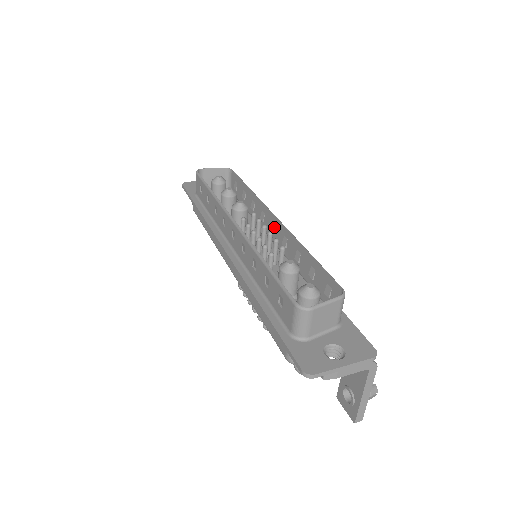
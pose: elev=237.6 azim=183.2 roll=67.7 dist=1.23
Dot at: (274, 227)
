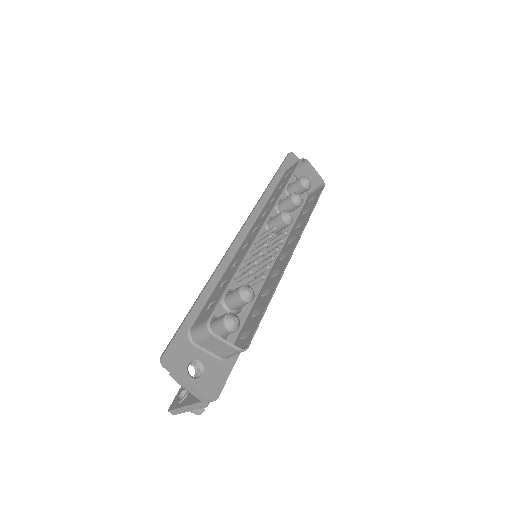
Dot at: (285, 256)
